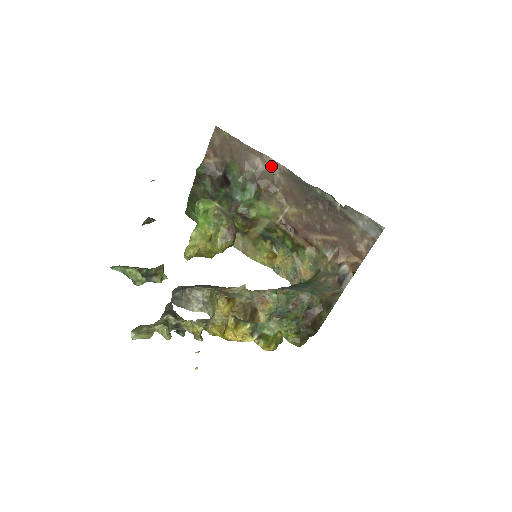
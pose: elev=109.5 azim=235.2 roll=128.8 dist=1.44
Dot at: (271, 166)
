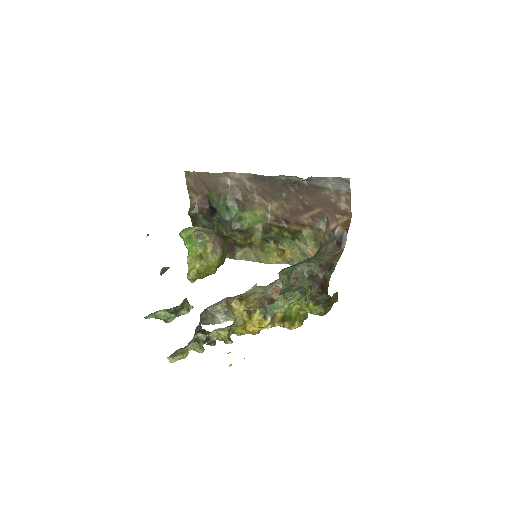
Dot at: (239, 179)
